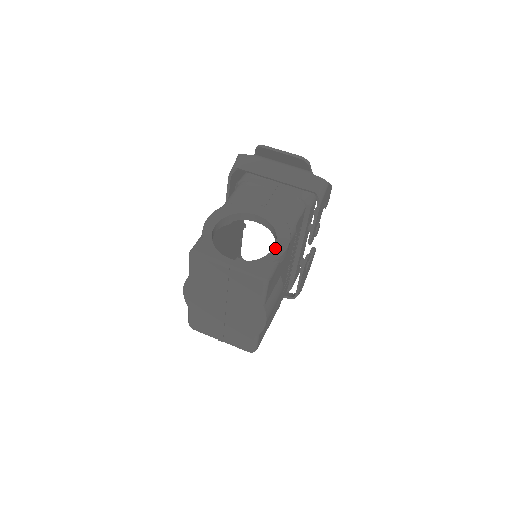
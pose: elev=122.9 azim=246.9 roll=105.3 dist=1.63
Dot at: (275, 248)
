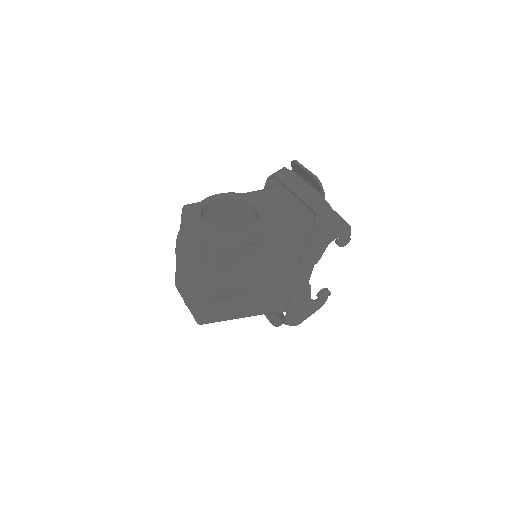
Dot at: (242, 230)
